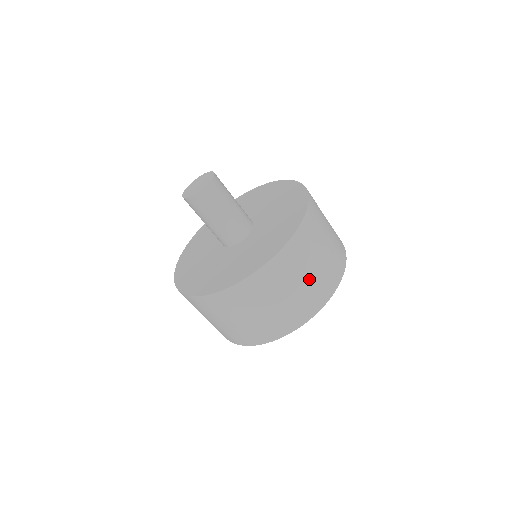
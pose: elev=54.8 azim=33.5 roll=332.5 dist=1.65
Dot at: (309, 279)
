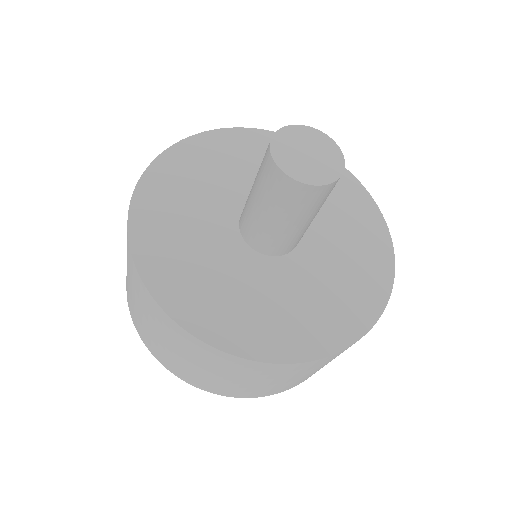
Dot at: (221, 379)
